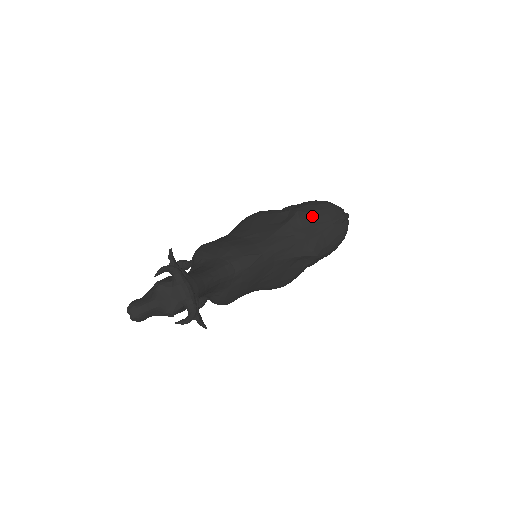
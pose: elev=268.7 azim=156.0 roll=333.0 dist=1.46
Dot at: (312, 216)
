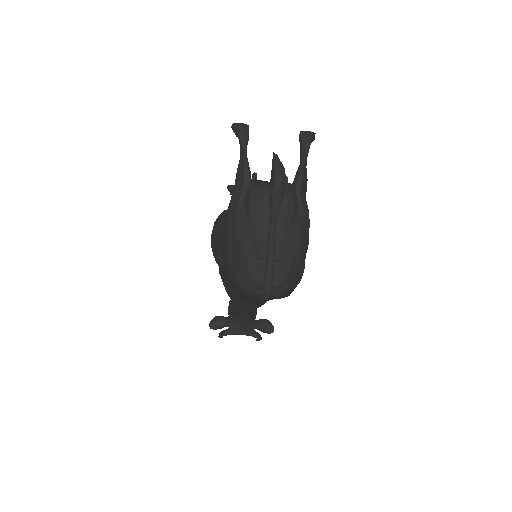
Dot at: (242, 295)
